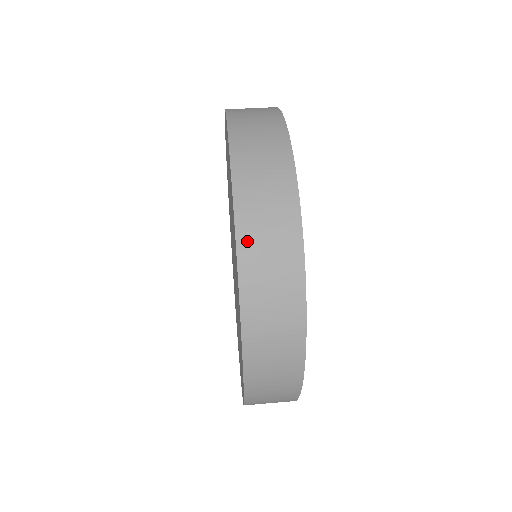
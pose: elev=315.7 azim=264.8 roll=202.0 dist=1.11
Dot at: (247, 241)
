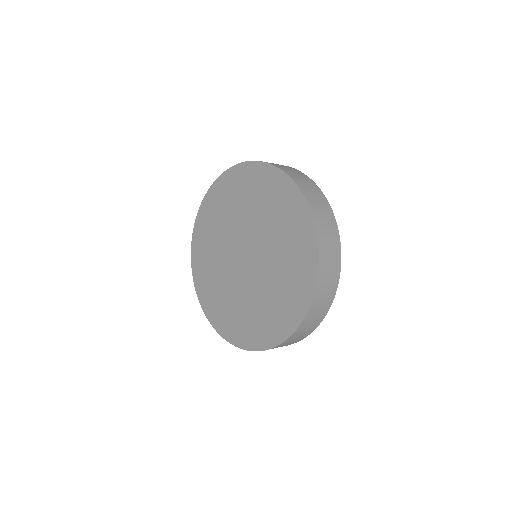
Dot at: (314, 209)
